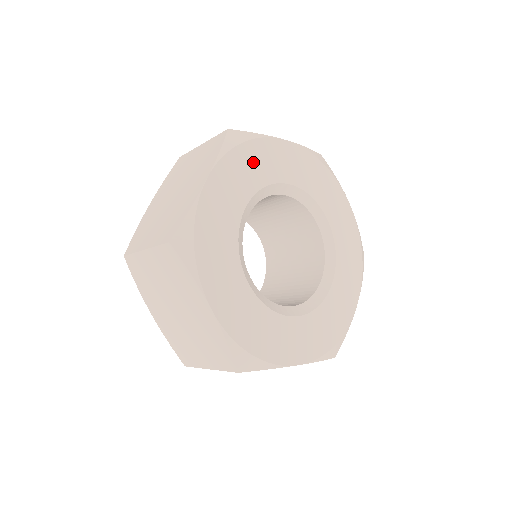
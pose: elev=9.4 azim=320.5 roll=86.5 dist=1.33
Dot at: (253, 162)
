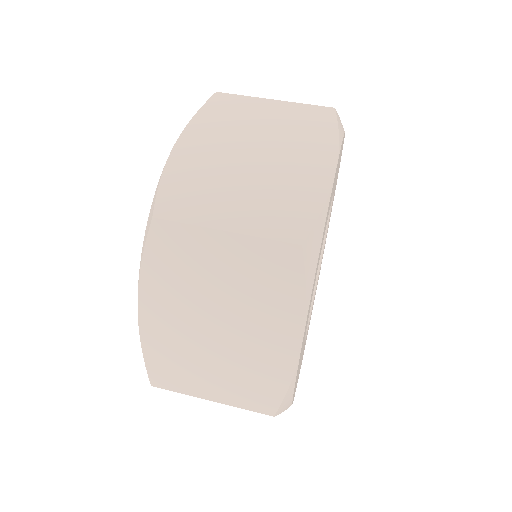
Dot at: occluded
